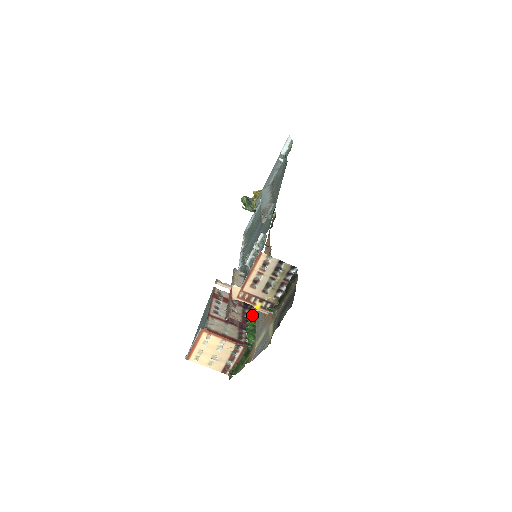
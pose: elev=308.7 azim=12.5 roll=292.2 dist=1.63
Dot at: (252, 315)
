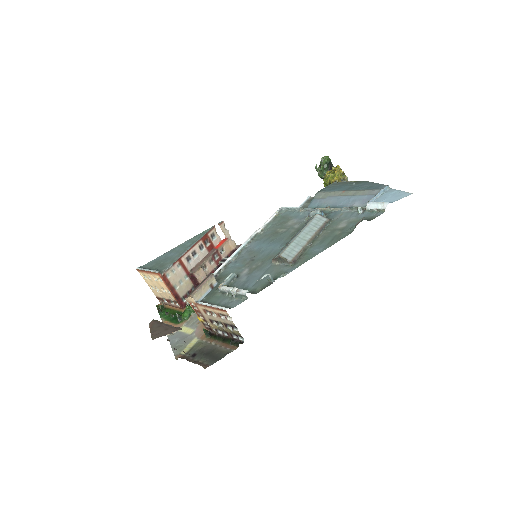
Dot at: occluded
